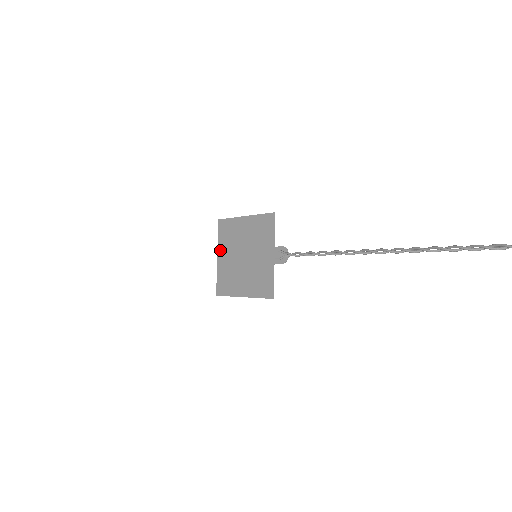
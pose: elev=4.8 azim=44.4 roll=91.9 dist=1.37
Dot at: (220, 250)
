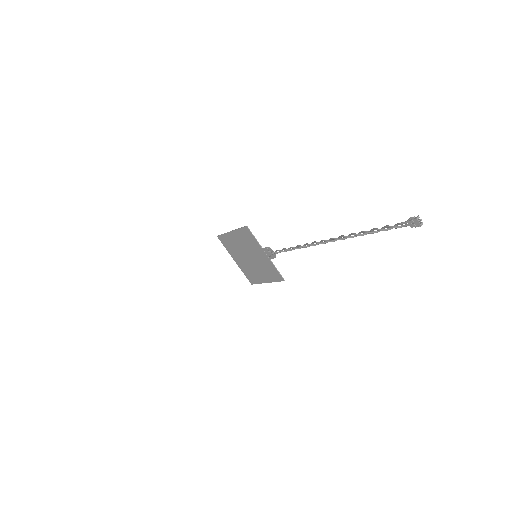
Dot at: (232, 256)
